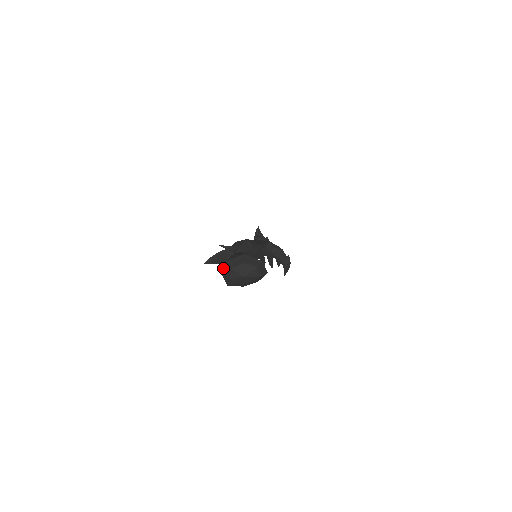
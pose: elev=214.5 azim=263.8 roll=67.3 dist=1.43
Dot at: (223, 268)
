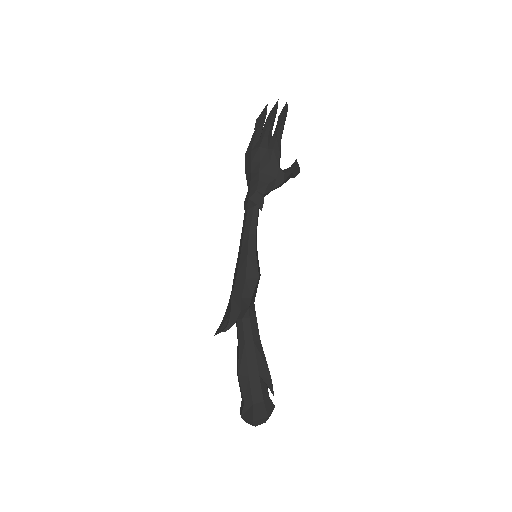
Dot at: occluded
